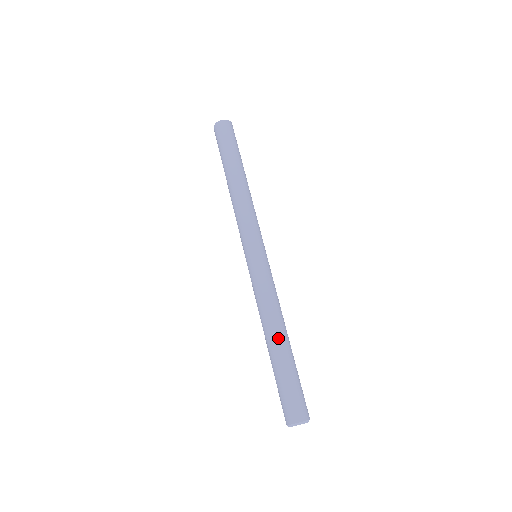
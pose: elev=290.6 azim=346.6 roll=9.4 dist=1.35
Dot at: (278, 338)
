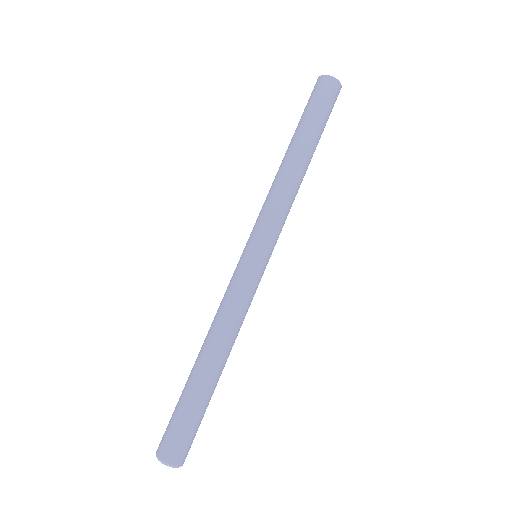
Dot at: (217, 364)
